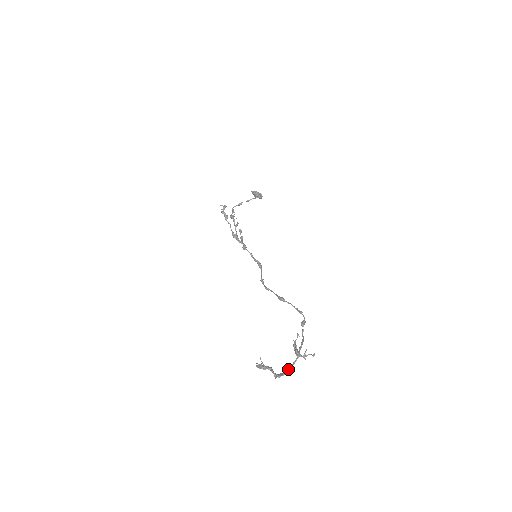
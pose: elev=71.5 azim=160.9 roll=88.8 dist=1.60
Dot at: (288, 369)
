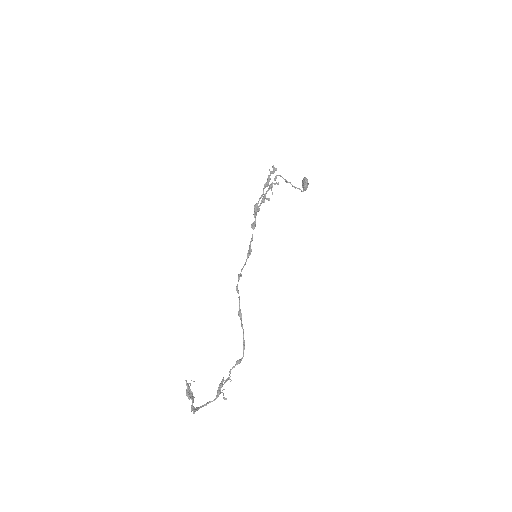
Dot at: (203, 405)
